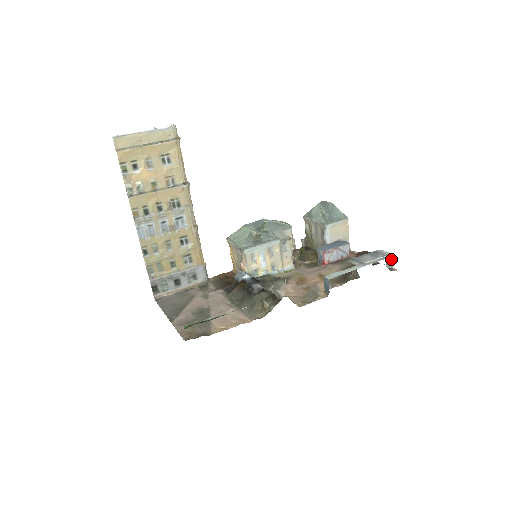
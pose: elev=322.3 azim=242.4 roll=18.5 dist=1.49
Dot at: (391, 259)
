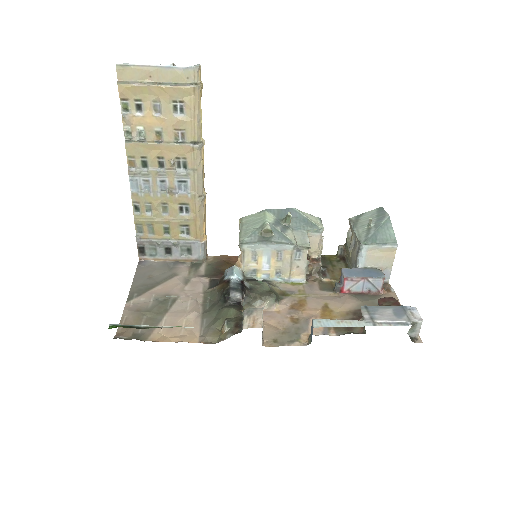
Dot at: (419, 326)
